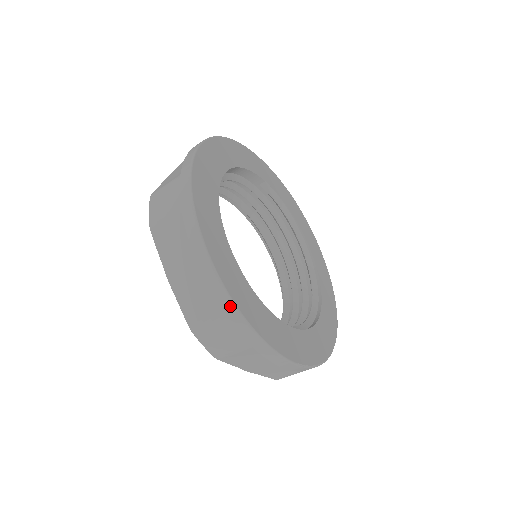
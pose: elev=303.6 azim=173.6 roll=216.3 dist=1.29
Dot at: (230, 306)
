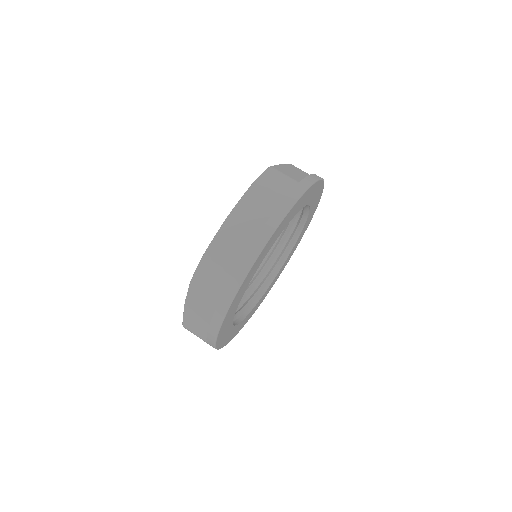
Dot at: (213, 346)
